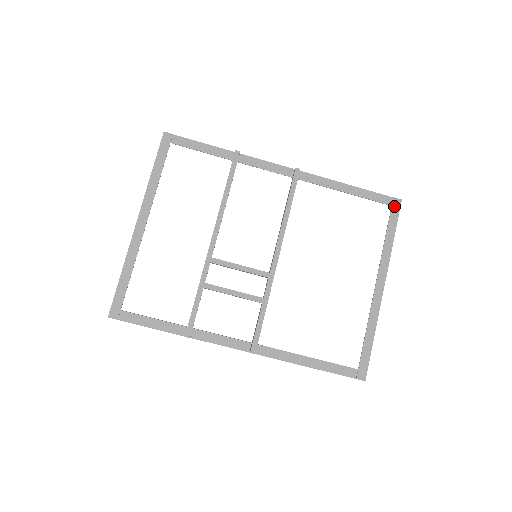
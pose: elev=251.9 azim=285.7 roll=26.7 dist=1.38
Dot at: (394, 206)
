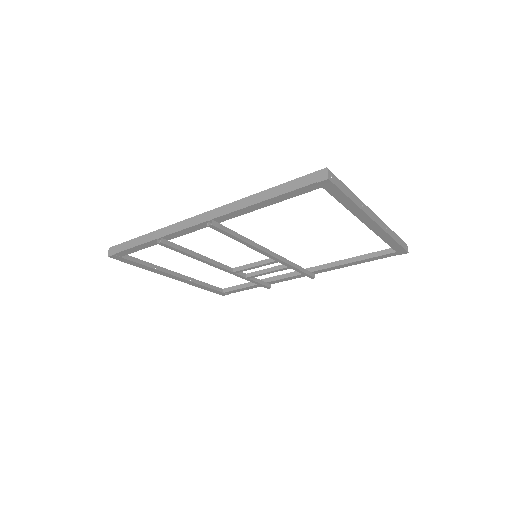
Dot at: (325, 187)
